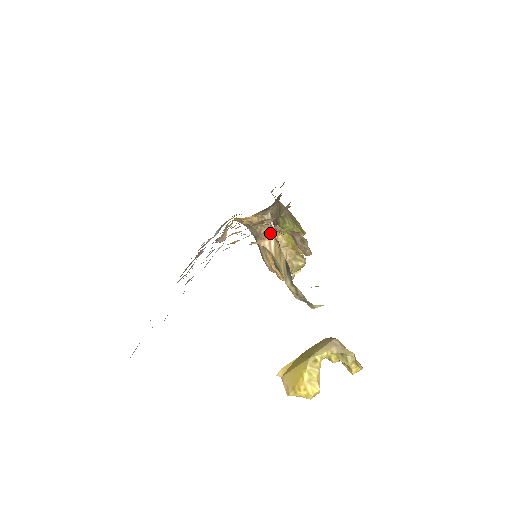
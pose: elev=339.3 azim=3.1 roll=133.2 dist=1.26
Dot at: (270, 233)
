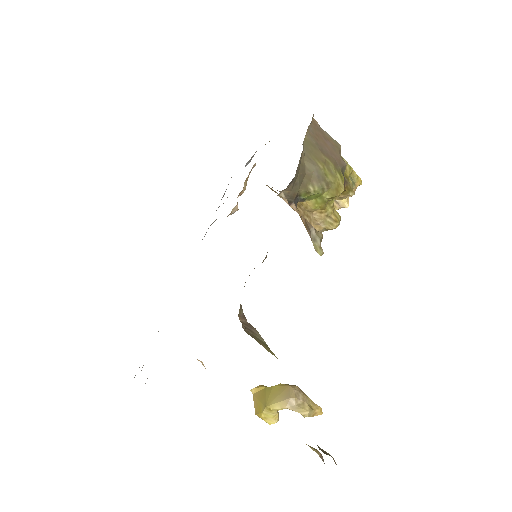
Dot at: occluded
